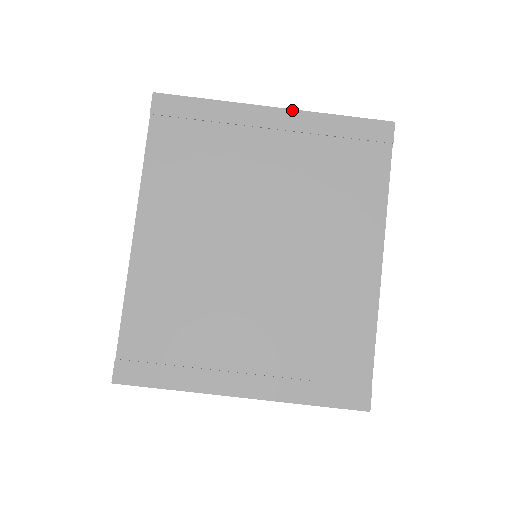
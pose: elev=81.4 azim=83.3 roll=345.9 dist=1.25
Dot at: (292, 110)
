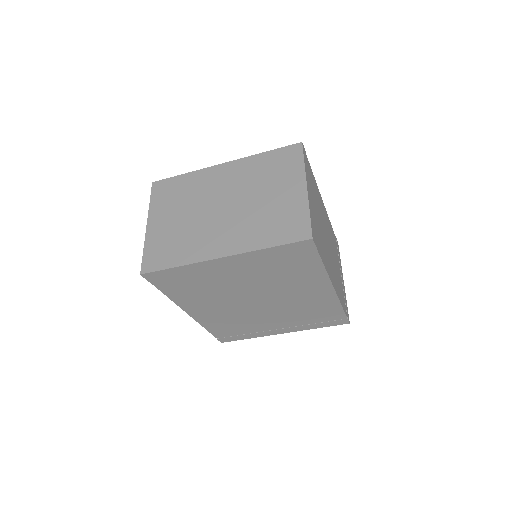
Dot at: (234, 255)
